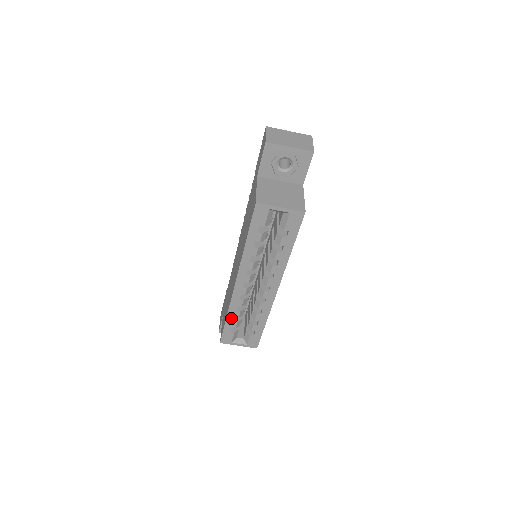
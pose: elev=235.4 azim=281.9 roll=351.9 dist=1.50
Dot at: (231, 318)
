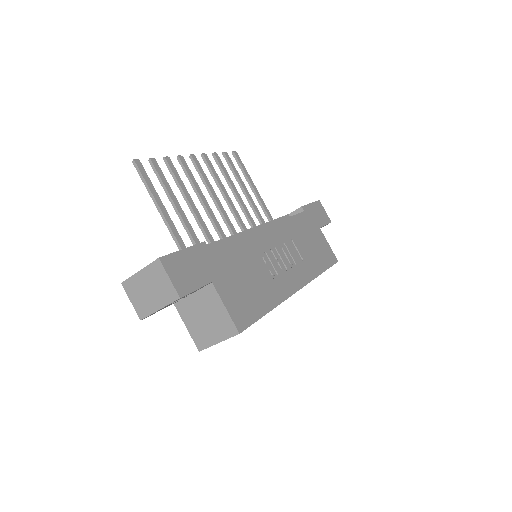
Dot at: occluded
